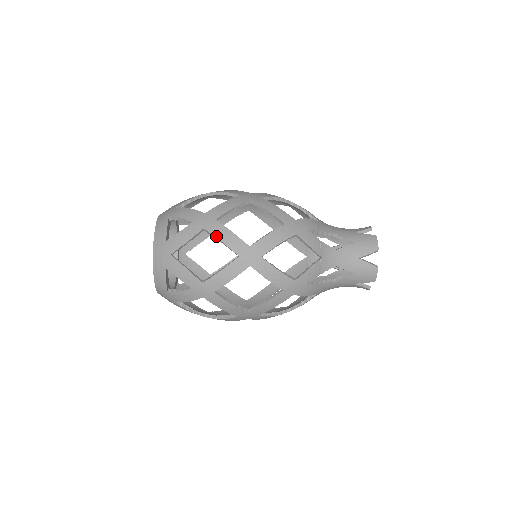
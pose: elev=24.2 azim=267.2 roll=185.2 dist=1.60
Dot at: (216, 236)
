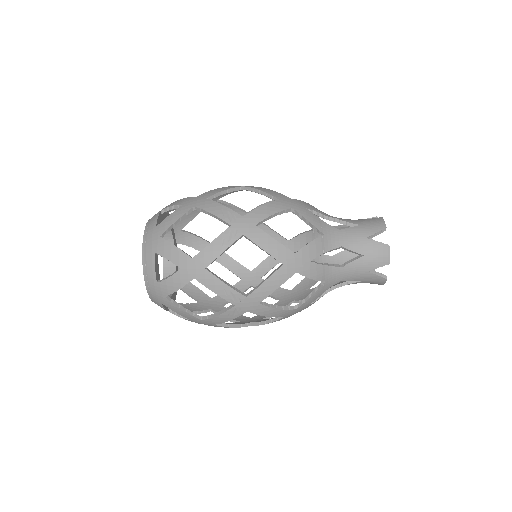
Dot at: (206, 210)
